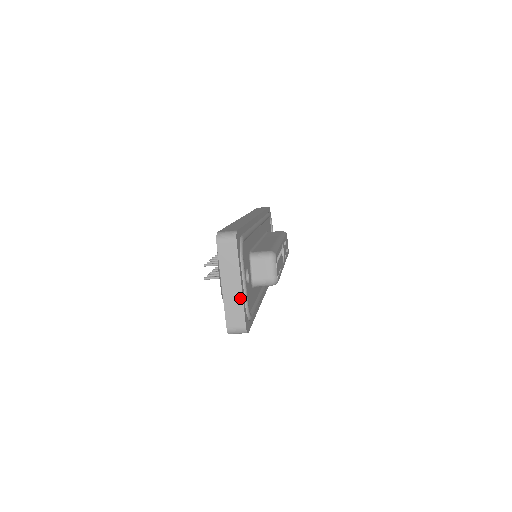
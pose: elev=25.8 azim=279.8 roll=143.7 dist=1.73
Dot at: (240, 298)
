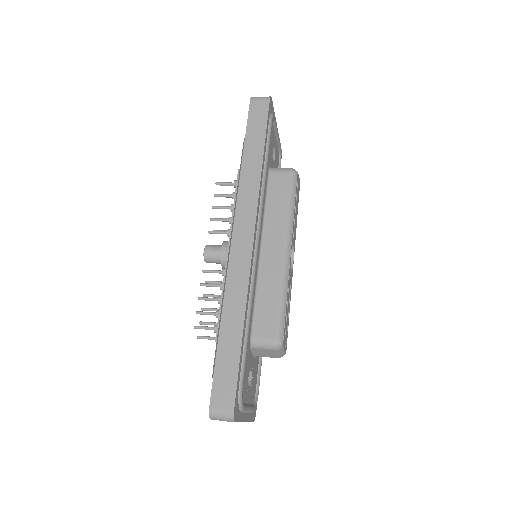
Dot at: occluded
